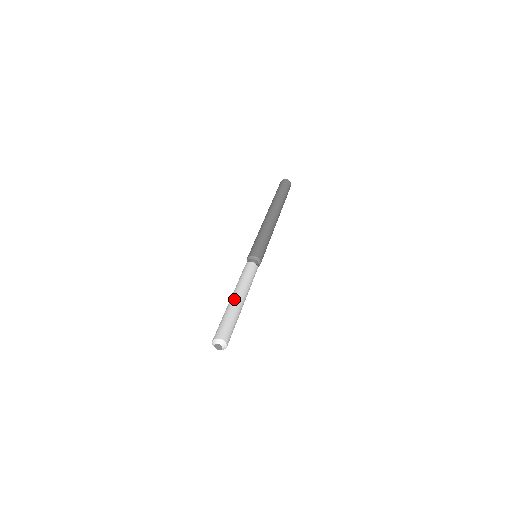
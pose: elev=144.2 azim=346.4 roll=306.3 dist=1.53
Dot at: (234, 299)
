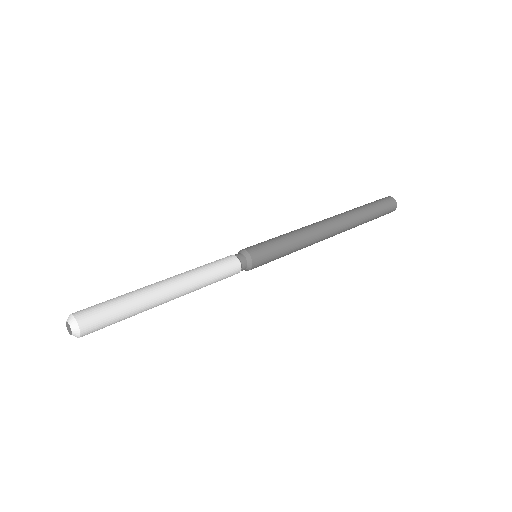
Dot at: (154, 283)
